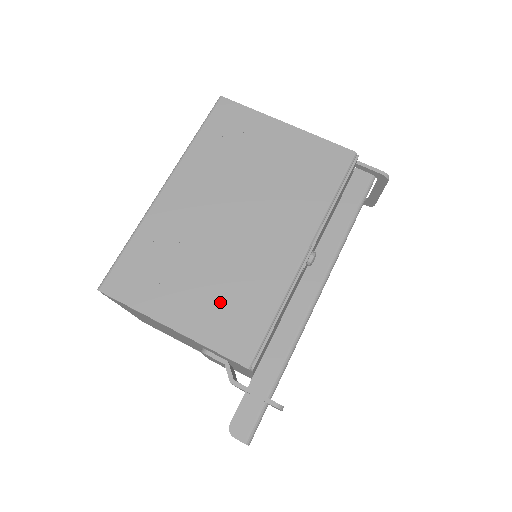
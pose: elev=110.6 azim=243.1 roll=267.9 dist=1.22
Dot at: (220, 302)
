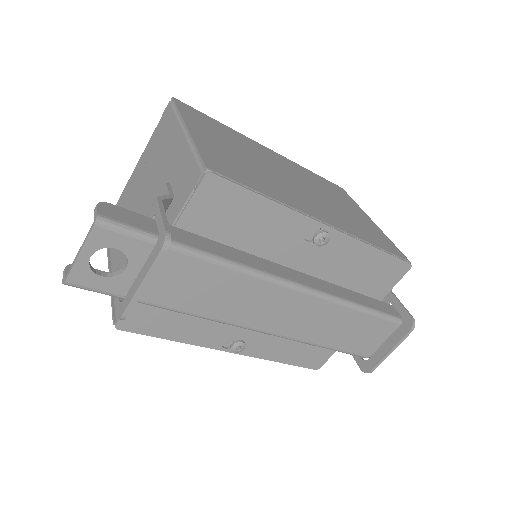
Dot at: (235, 161)
